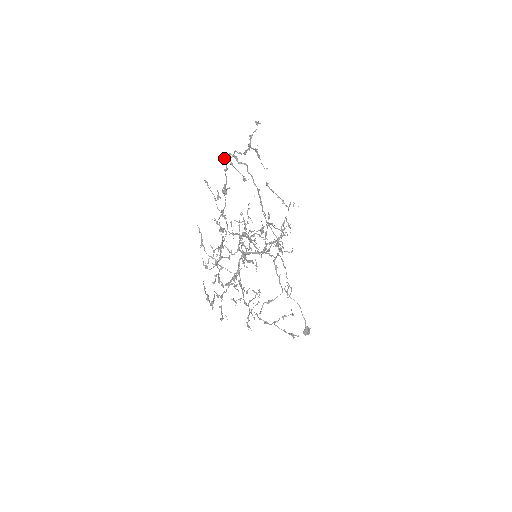
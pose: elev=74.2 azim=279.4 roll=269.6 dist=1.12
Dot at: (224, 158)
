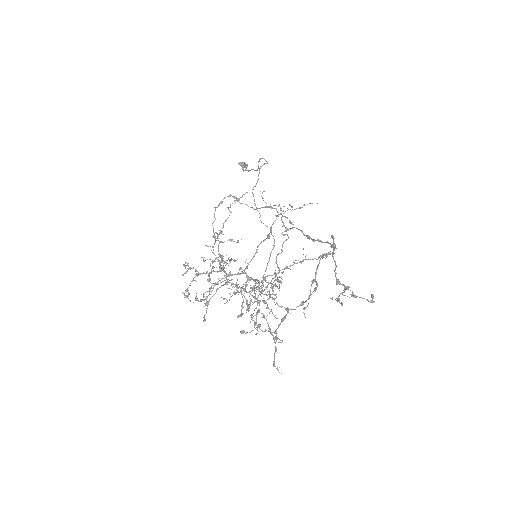
Dot at: (324, 255)
